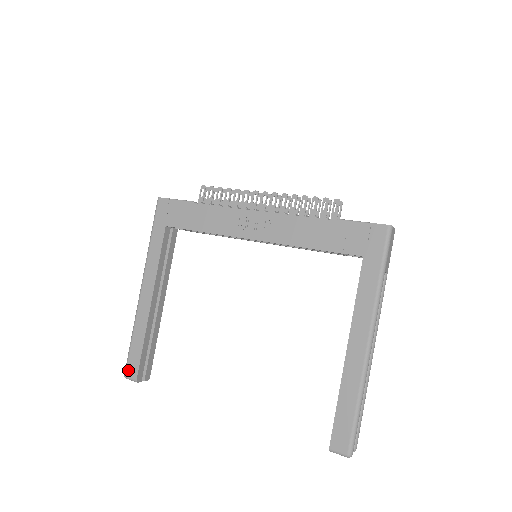
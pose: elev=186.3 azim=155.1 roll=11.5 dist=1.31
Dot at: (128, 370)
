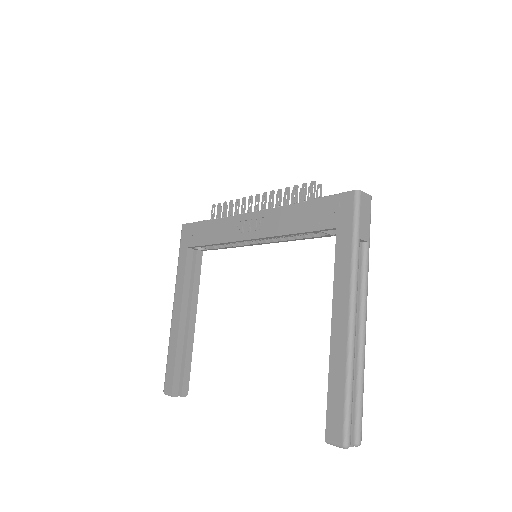
Dot at: (165, 386)
